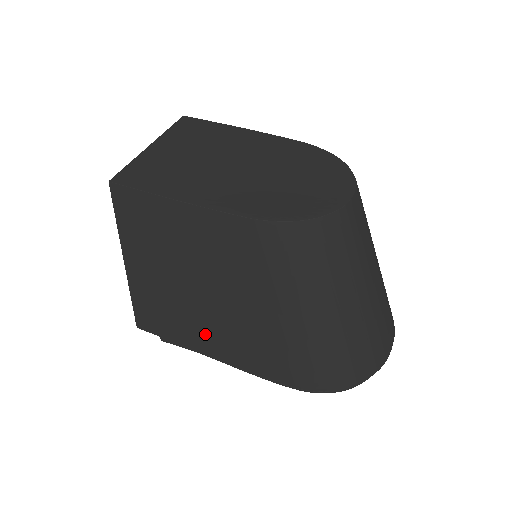
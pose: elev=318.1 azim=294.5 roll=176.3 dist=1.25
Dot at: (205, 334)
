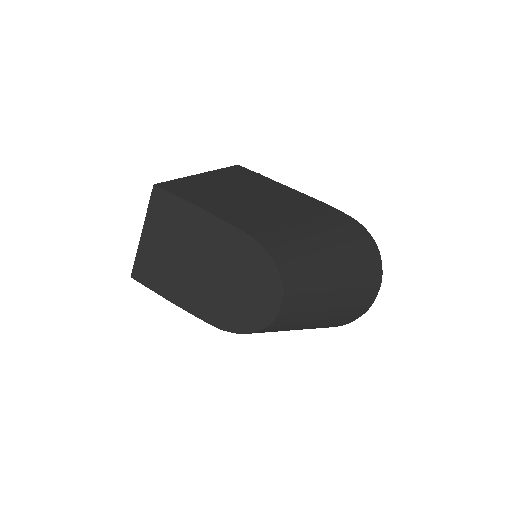
Dot at: occluded
